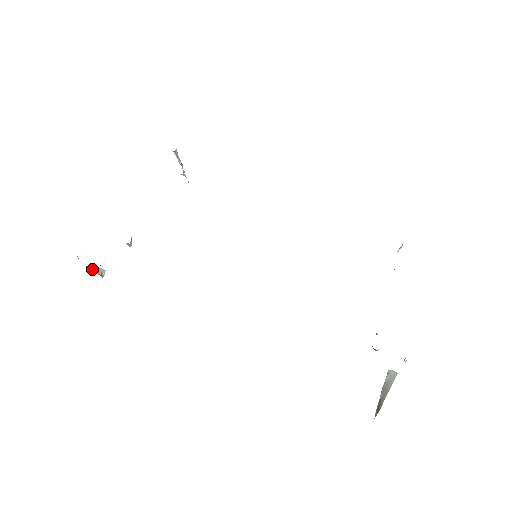
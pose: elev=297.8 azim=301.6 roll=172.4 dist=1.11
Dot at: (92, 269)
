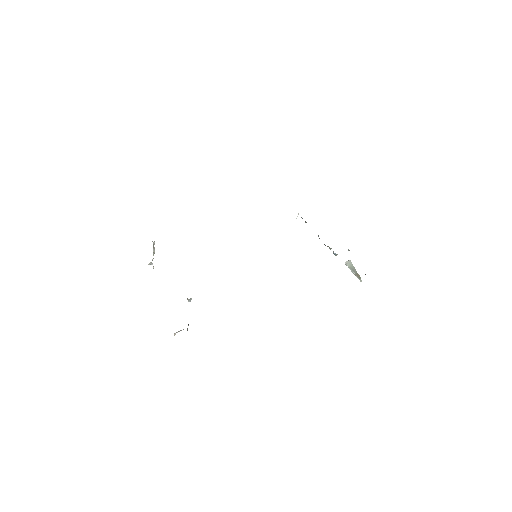
Dot at: occluded
